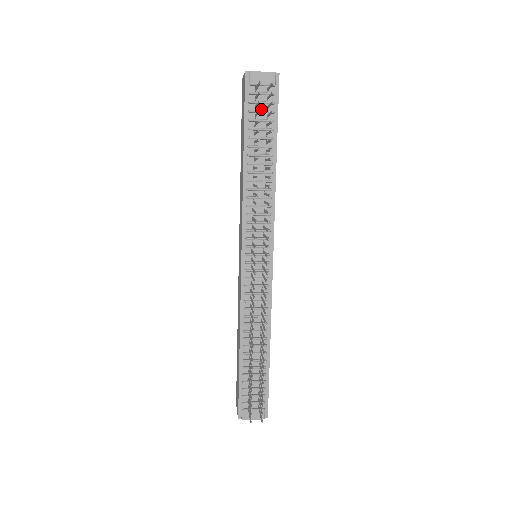
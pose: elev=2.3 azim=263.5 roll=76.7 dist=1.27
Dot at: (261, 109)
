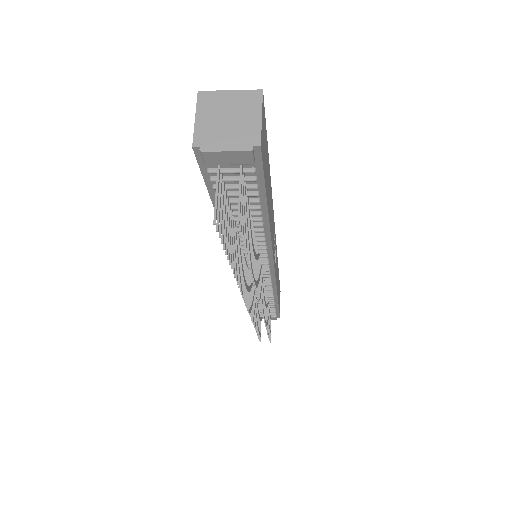
Dot at: (234, 182)
